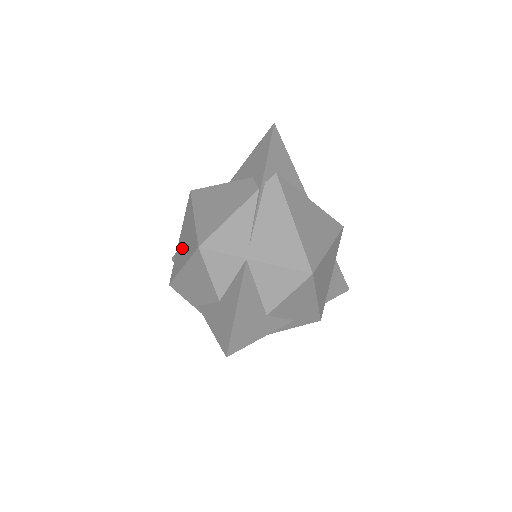
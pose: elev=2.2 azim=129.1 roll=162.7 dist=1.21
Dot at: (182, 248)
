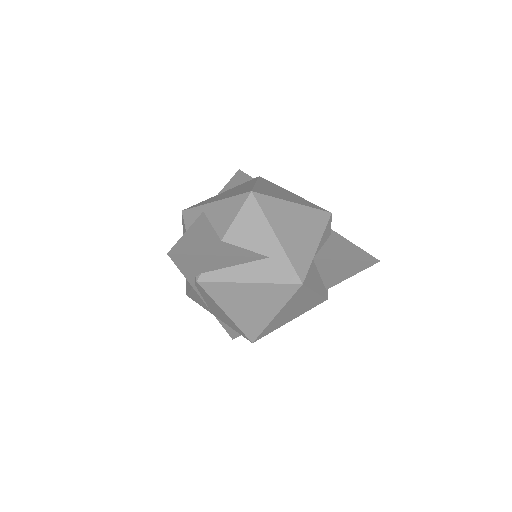
Dot at: occluded
